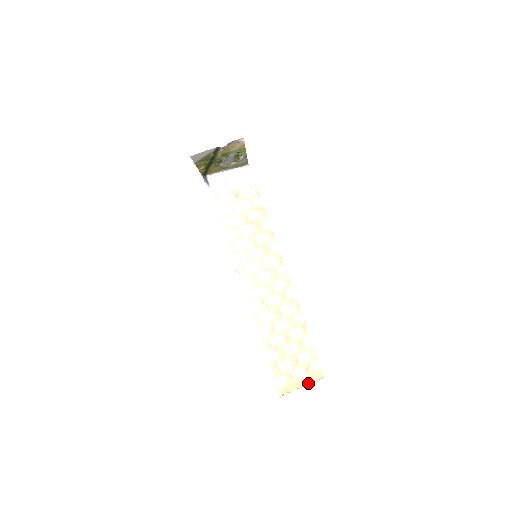
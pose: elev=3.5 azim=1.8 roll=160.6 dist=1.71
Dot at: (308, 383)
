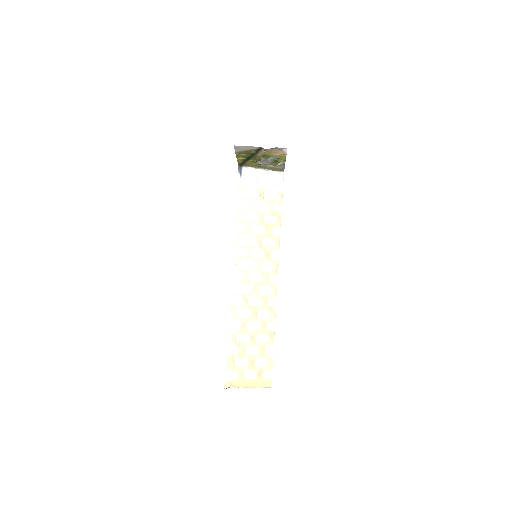
Dot at: (255, 387)
